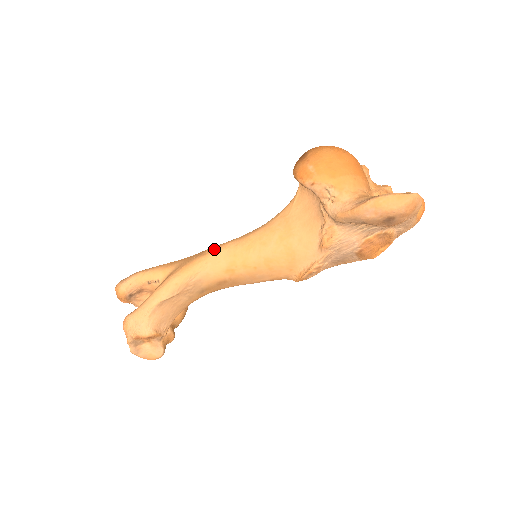
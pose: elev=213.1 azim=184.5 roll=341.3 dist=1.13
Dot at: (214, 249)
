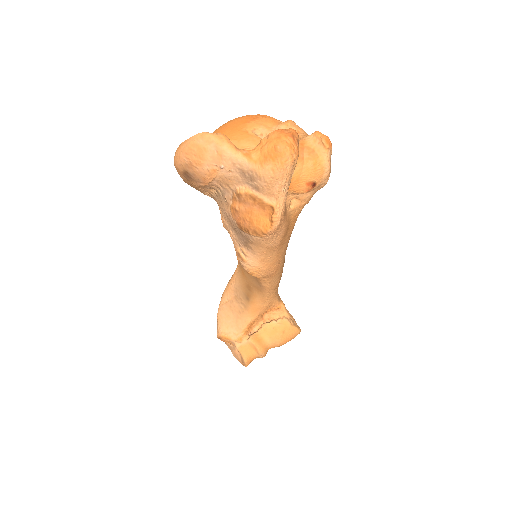
Dot at: occluded
